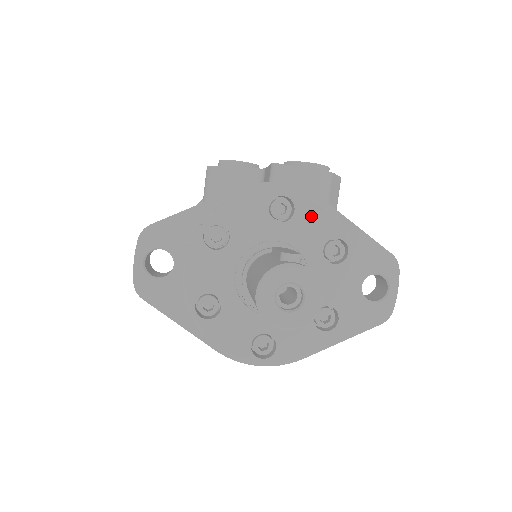
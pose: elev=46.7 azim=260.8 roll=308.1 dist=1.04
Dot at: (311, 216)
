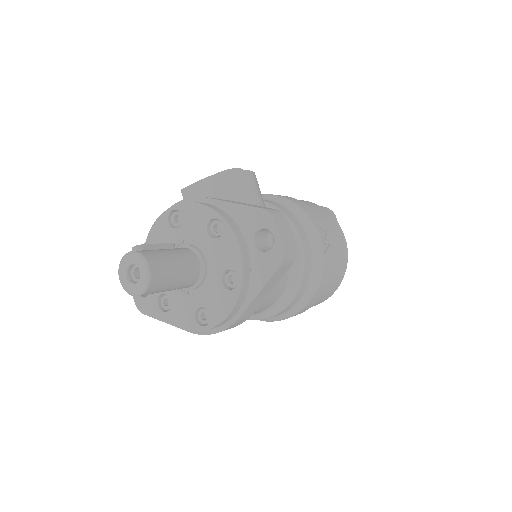
Dot at: (192, 214)
